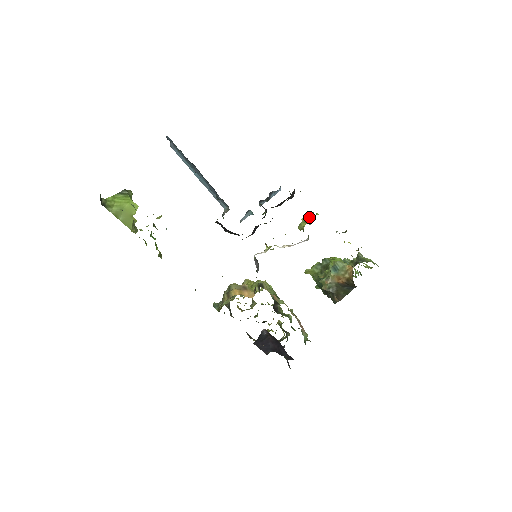
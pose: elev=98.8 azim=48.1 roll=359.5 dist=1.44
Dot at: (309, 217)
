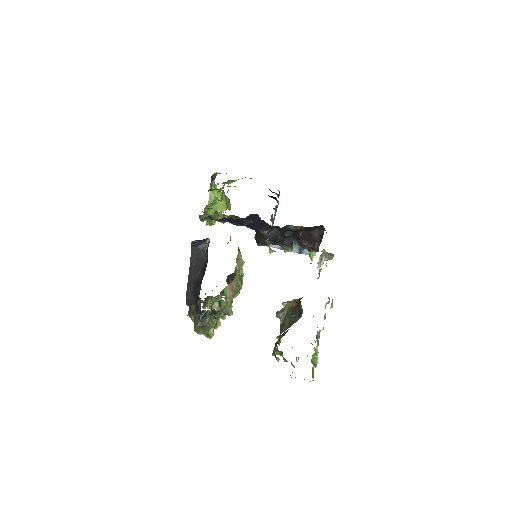
Dot at: occluded
